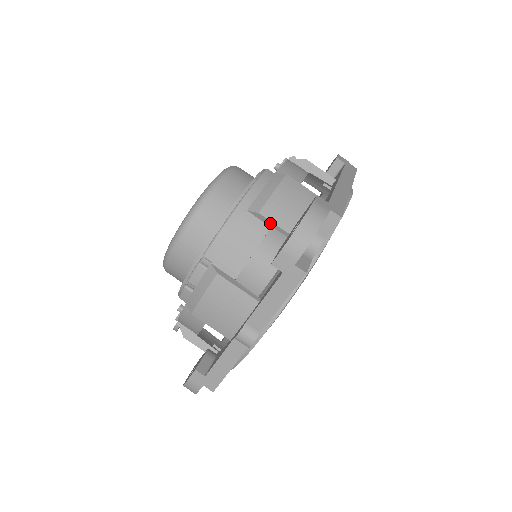
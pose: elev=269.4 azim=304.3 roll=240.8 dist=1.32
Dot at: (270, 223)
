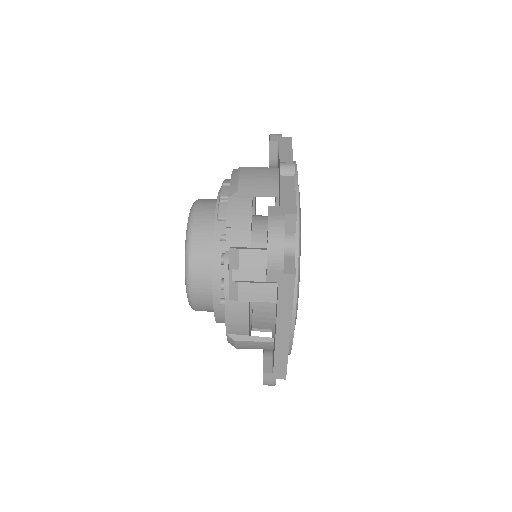
Dot at: occluded
